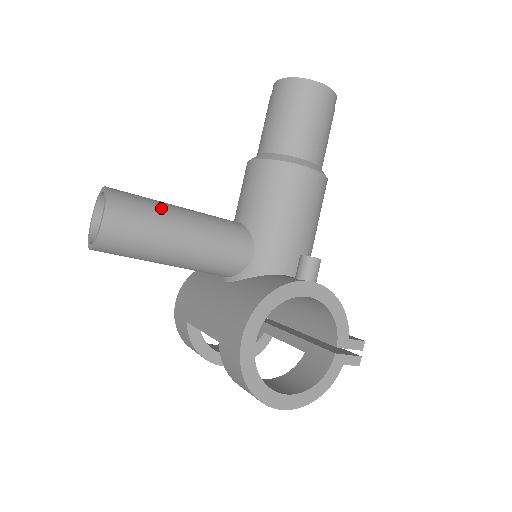
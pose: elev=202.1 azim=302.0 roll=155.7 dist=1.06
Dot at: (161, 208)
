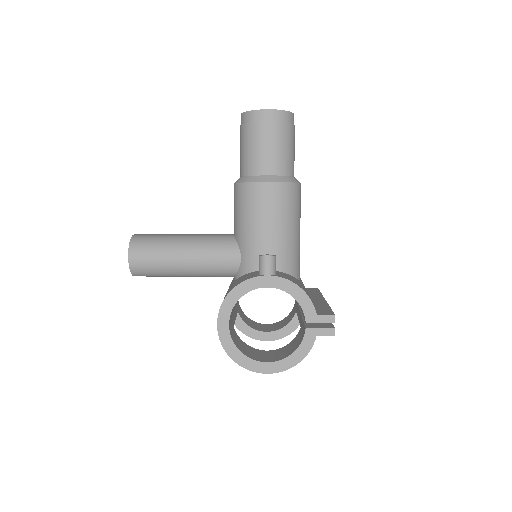
Dot at: (166, 241)
